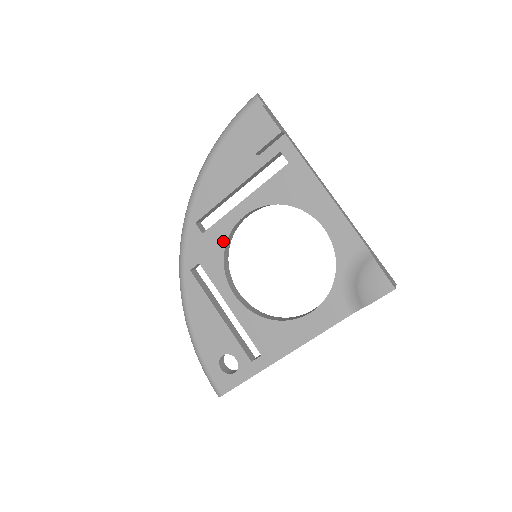
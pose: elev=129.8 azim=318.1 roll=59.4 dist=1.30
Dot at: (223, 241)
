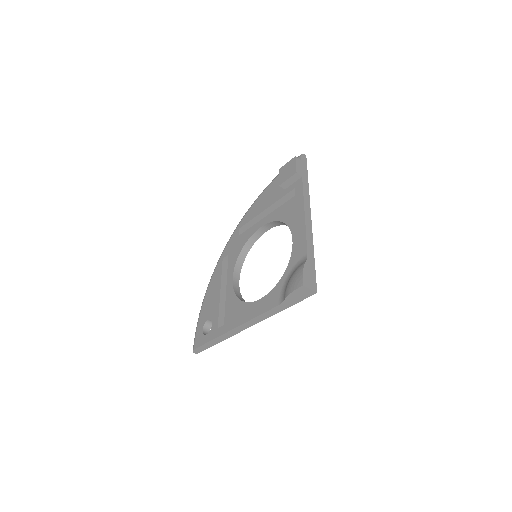
Dot at: (245, 242)
